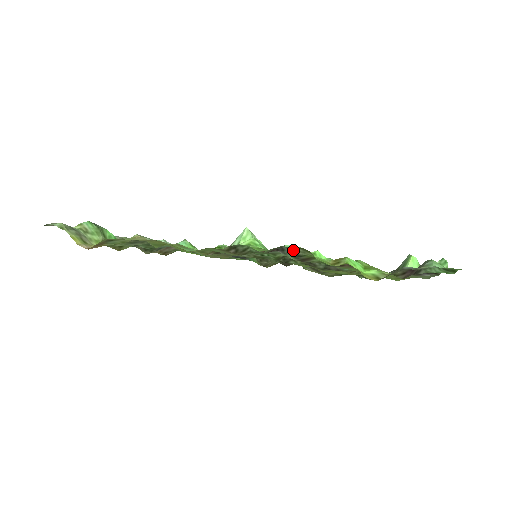
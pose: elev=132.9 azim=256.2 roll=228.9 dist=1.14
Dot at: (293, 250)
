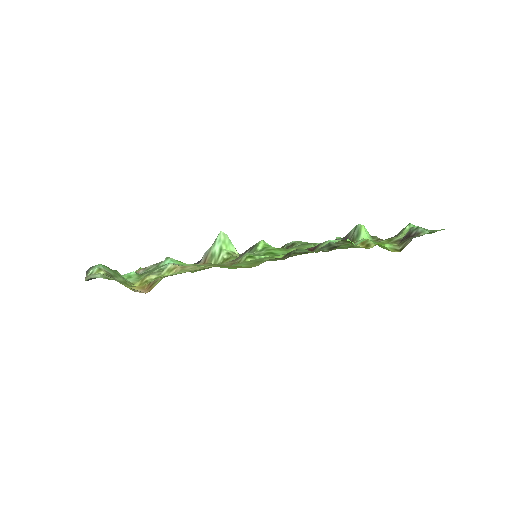
Dot at: (332, 243)
